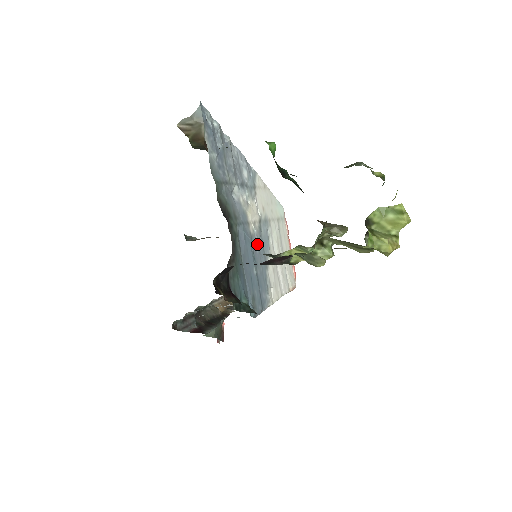
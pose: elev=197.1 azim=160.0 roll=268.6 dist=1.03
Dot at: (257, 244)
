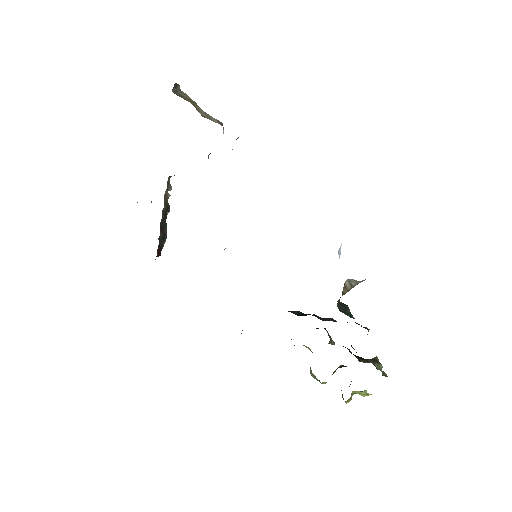
Dot at: occluded
